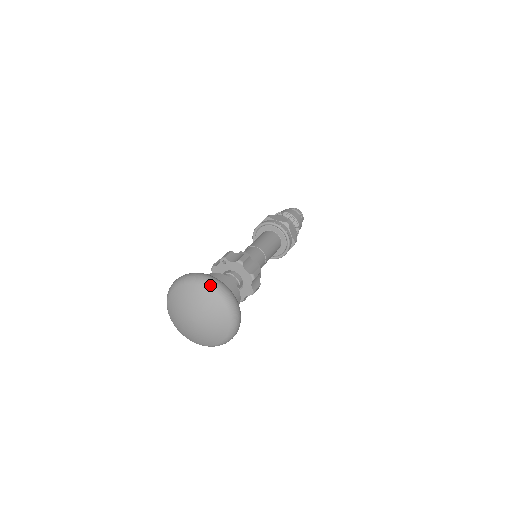
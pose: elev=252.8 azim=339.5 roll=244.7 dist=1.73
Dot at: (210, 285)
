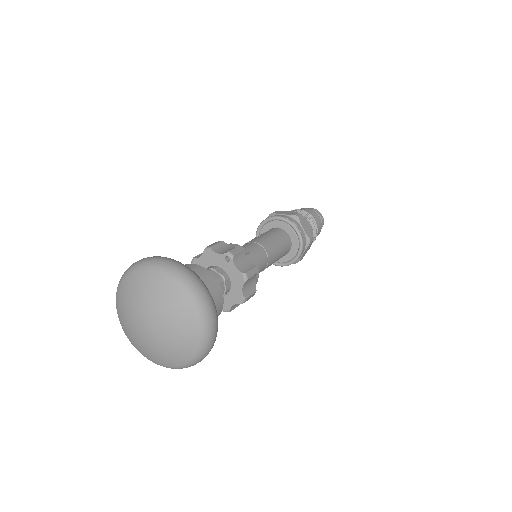
Dot at: (203, 312)
